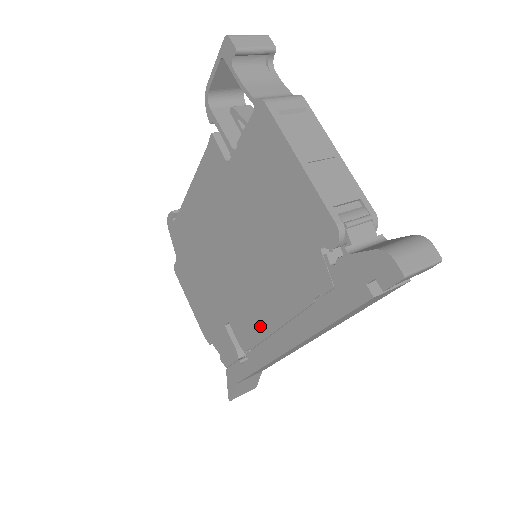
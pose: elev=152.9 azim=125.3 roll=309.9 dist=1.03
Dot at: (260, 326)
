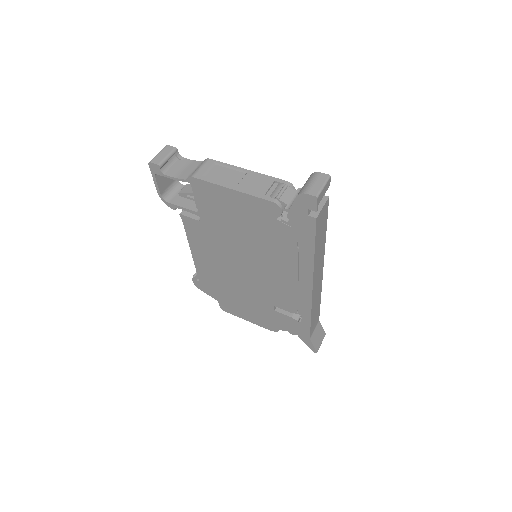
Dot at: (289, 289)
